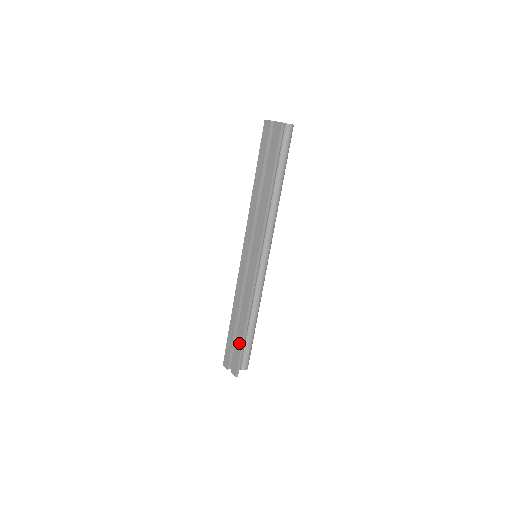
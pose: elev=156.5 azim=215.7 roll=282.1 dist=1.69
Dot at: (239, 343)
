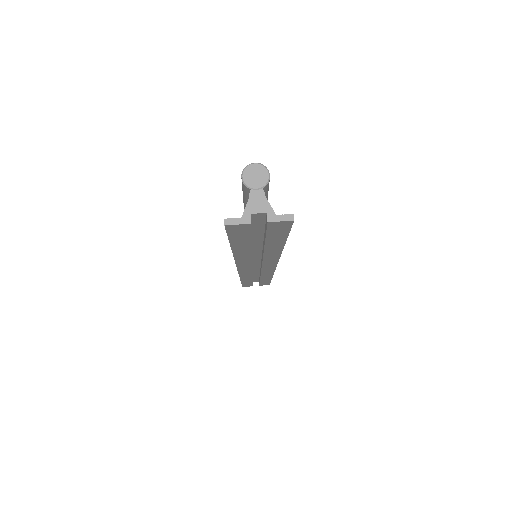
Dot at: occluded
